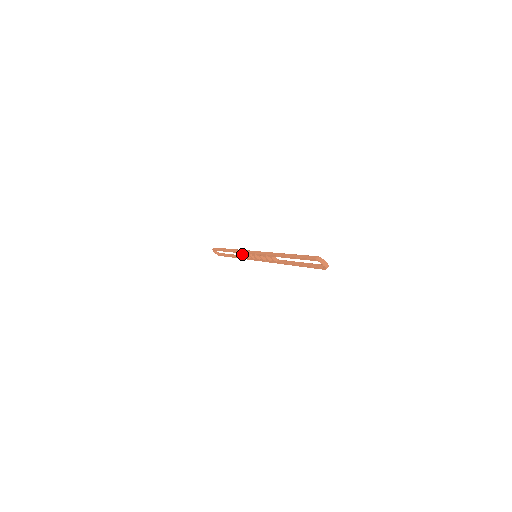
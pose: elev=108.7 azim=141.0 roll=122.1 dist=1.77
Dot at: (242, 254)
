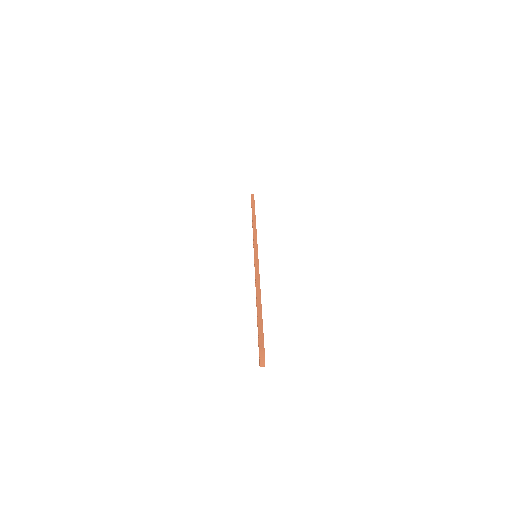
Dot at: occluded
